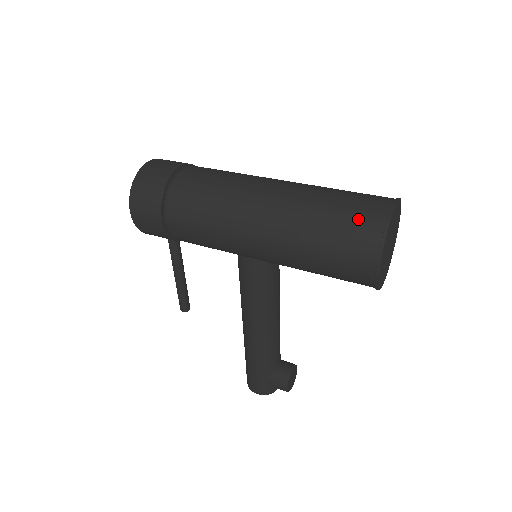
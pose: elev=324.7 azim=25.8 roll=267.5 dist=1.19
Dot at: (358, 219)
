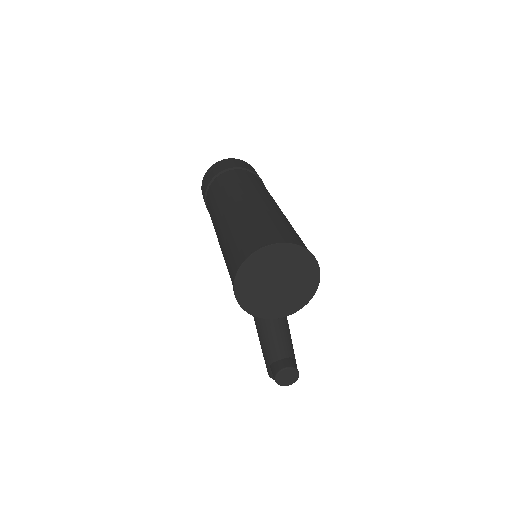
Dot at: (241, 247)
